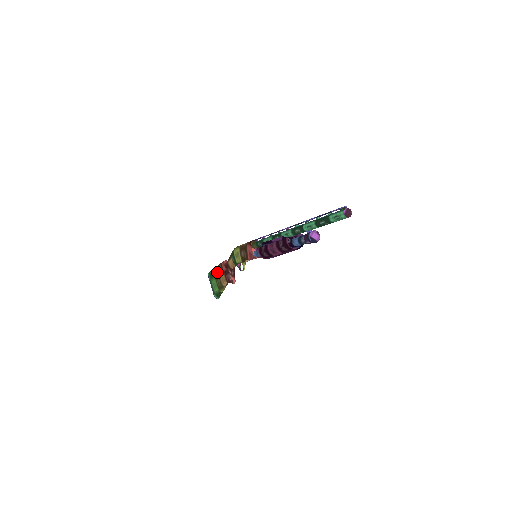
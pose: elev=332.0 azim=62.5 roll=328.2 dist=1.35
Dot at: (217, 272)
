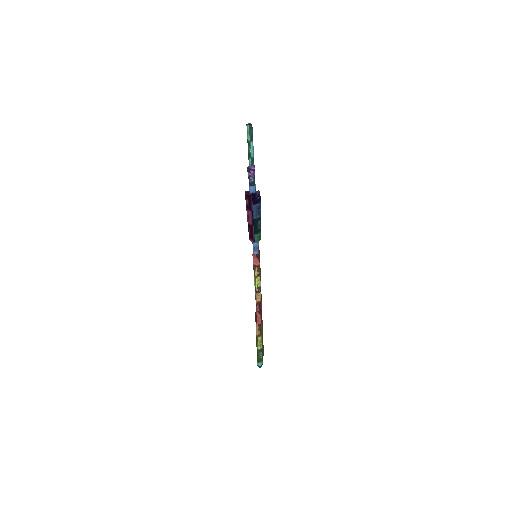
Dot at: occluded
